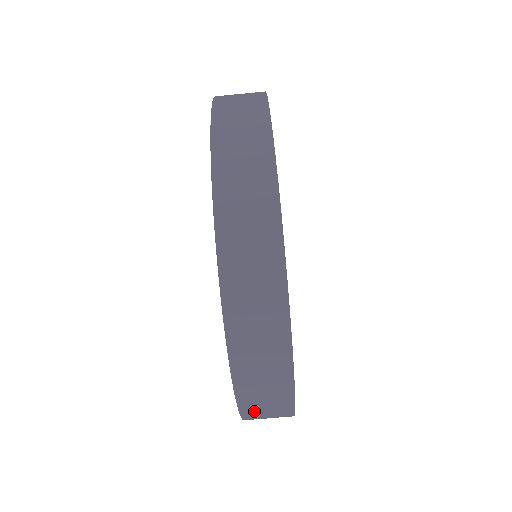
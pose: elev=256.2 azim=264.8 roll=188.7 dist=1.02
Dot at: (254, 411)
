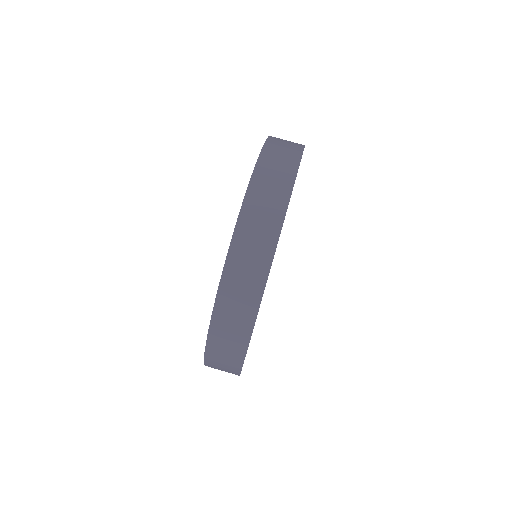
Dot at: (239, 257)
